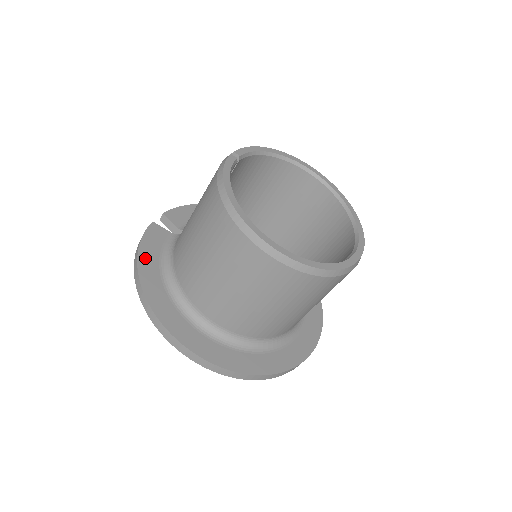
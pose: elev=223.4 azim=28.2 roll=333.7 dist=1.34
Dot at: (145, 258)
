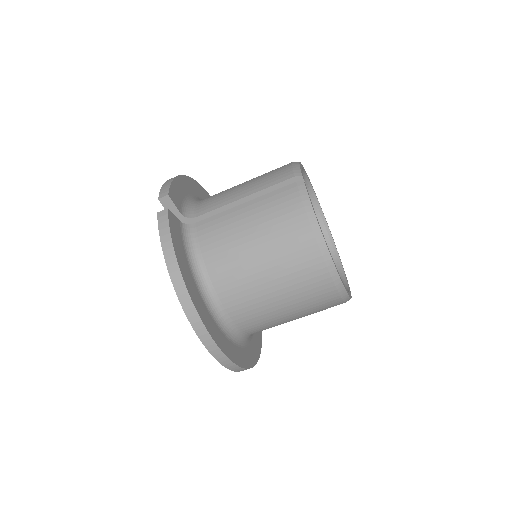
Dot at: (181, 262)
